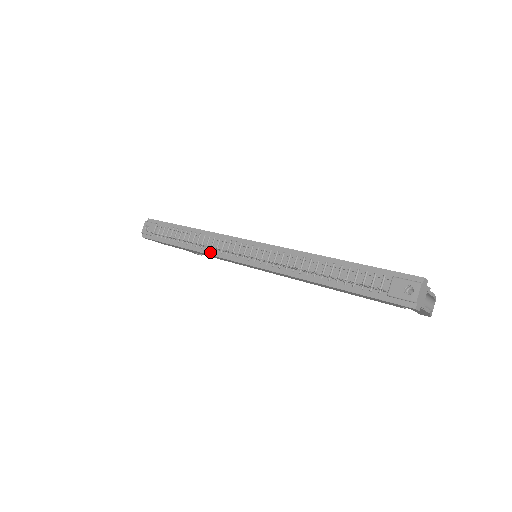
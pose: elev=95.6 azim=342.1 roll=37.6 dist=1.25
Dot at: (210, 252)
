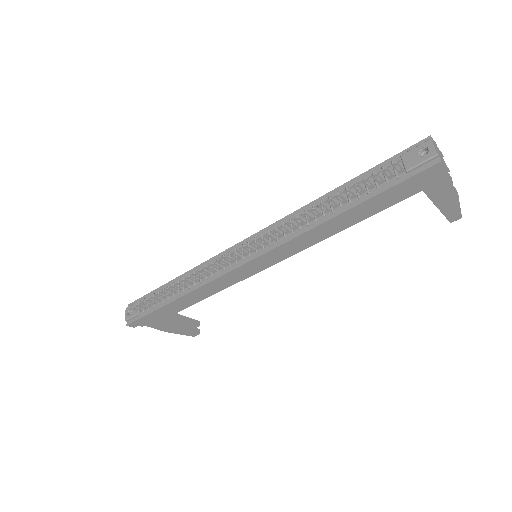
Dot at: (206, 281)
